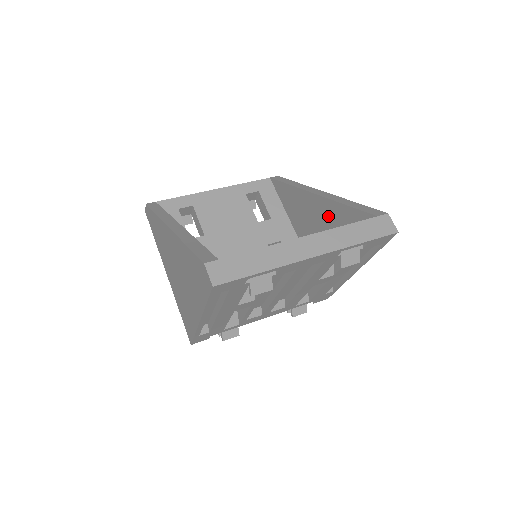
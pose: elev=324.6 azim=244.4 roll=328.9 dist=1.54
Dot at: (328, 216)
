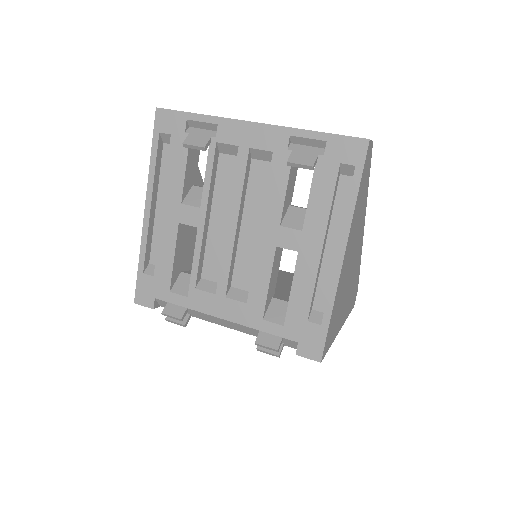
Dot at: occluded
